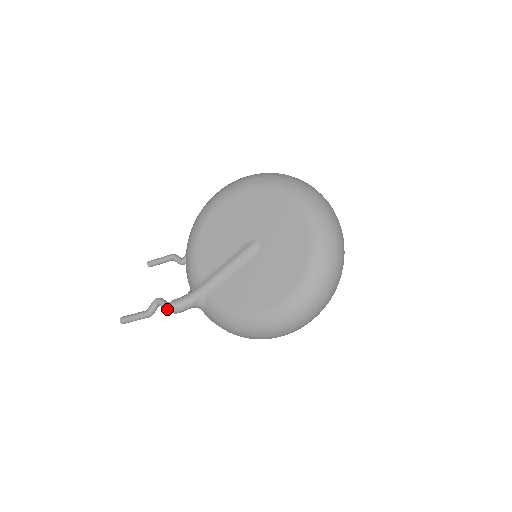
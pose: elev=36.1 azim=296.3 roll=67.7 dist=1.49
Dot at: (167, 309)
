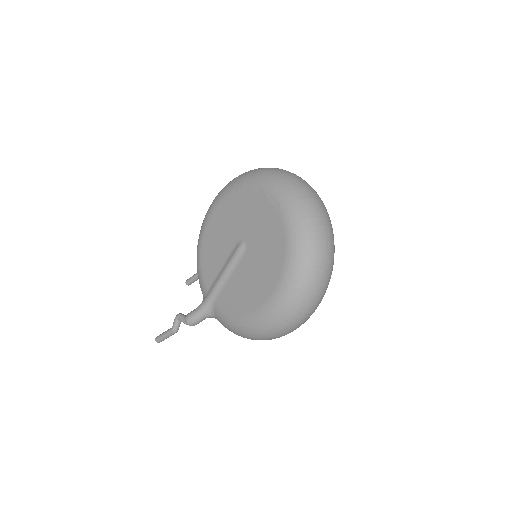
Dot at: (185, 323)
